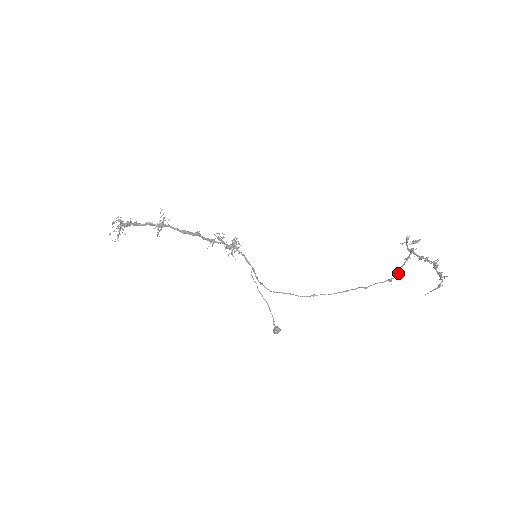
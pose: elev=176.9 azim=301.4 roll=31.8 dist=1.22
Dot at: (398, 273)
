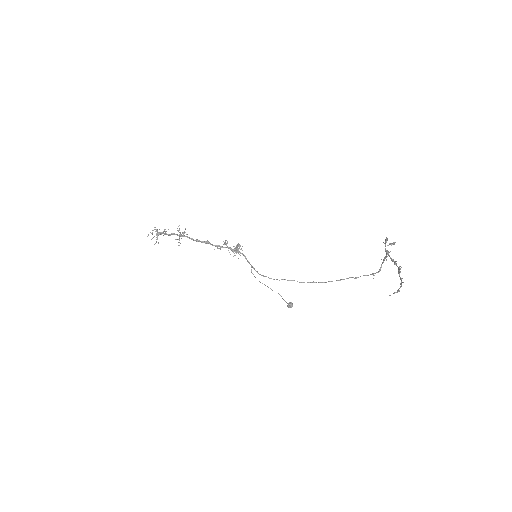
Dot at: (379, 269)
